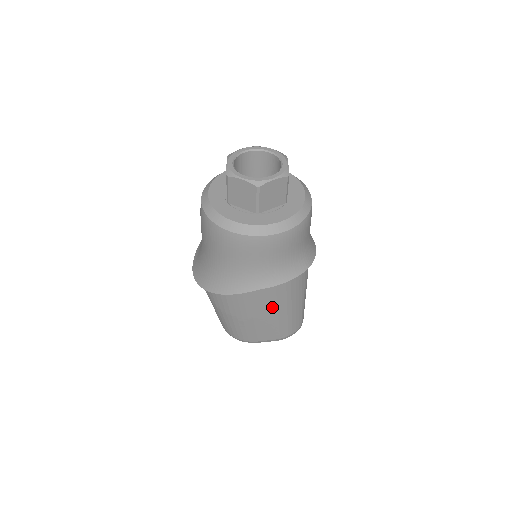
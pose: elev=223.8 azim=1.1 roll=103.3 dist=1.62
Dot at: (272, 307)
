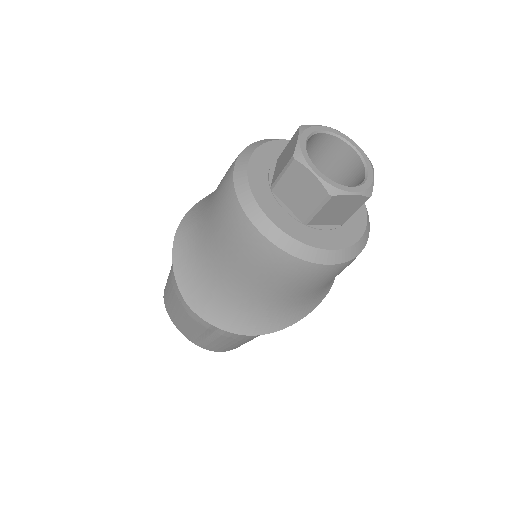
Dot at: occluded
